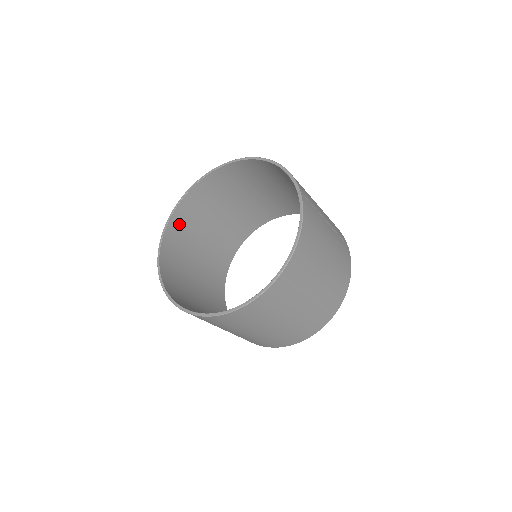
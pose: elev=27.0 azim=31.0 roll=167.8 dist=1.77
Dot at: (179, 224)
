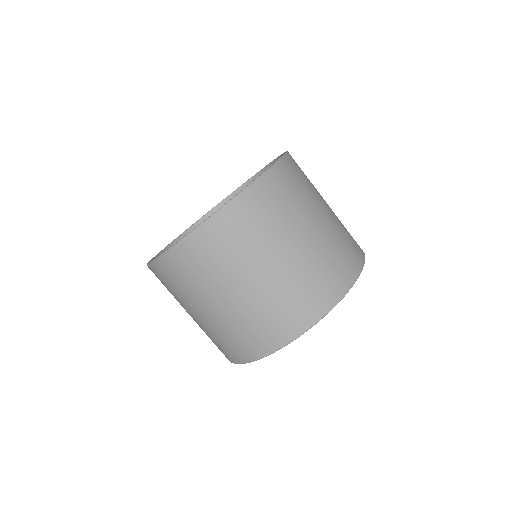
Dot at: occluded
